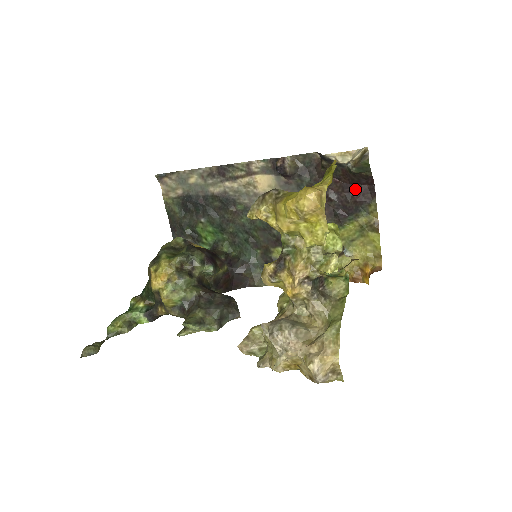
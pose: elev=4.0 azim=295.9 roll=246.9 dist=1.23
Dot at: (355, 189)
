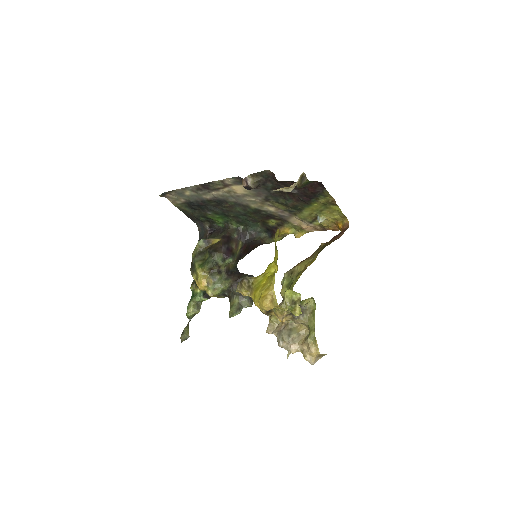
Dot at: (308, 186)
